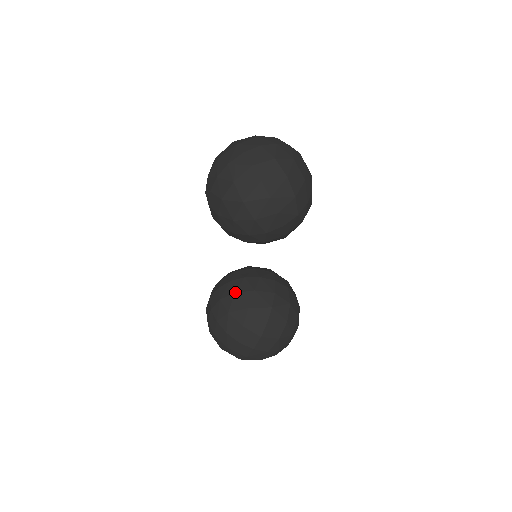
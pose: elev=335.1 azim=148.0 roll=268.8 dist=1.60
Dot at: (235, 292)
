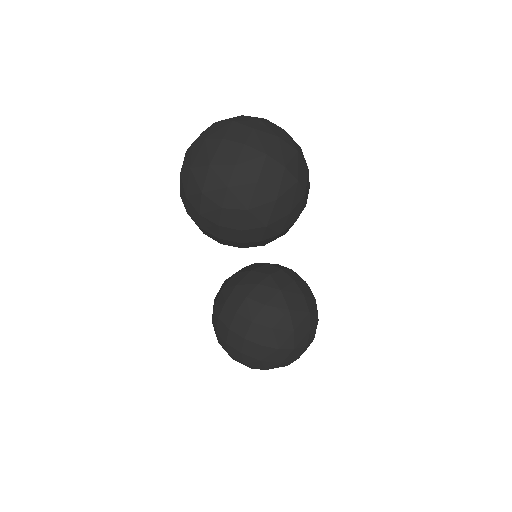
Dot at: (264, 304)
